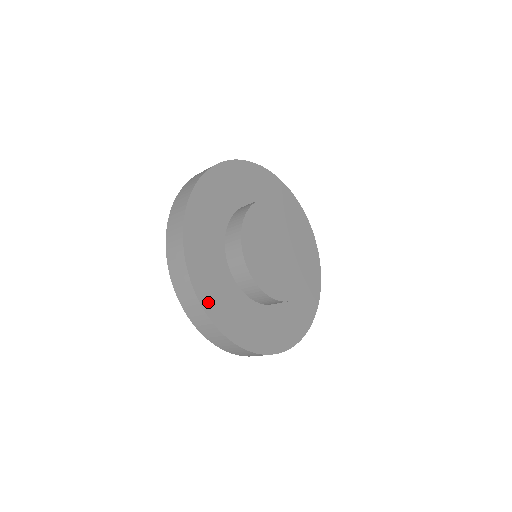
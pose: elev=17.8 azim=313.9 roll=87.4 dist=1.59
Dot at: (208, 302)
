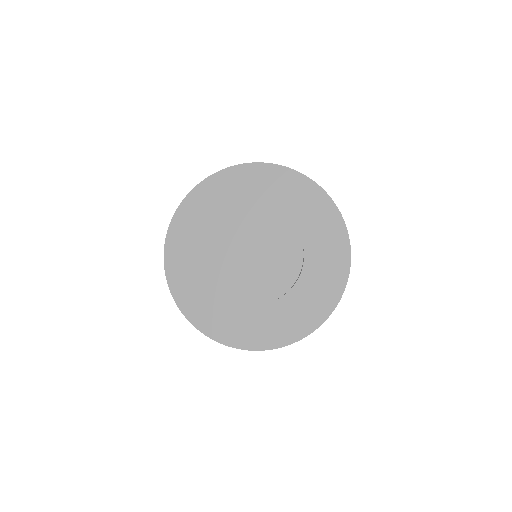
Dot at: (184, 302)
